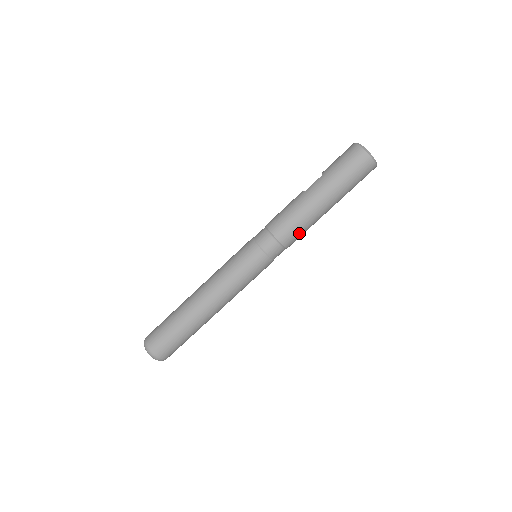
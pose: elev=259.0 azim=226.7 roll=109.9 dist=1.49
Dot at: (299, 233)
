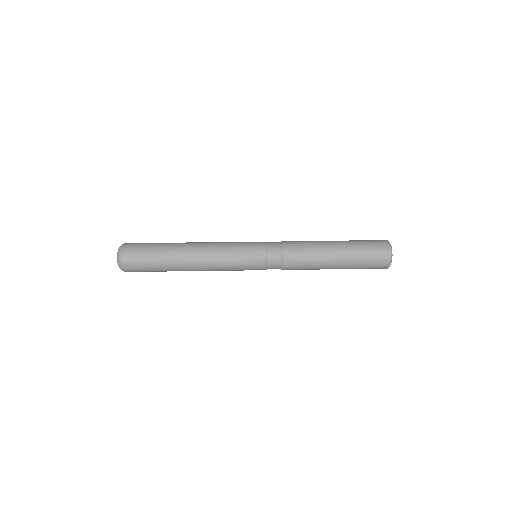
Dot at: (301, 254)
